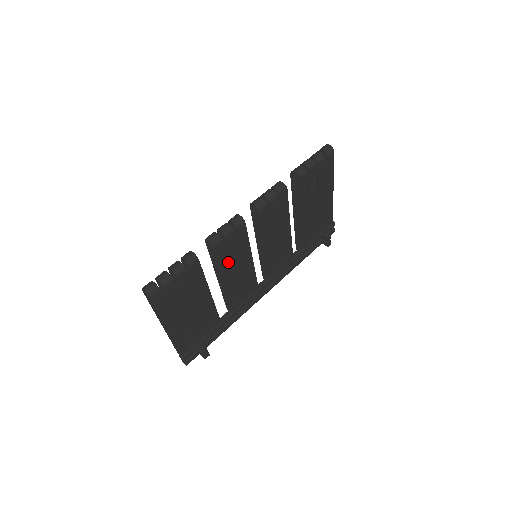
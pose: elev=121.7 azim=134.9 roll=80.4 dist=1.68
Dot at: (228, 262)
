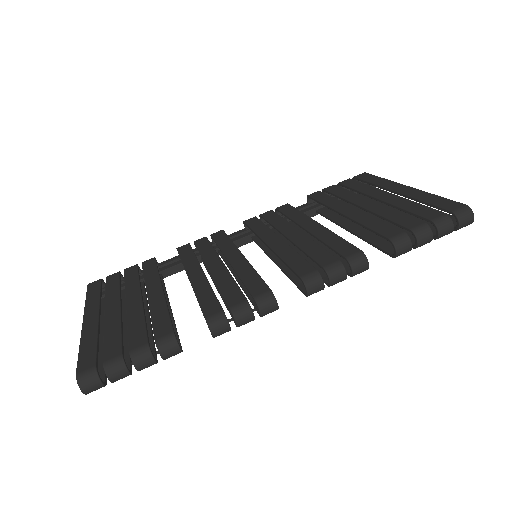
Dot at: occluded
